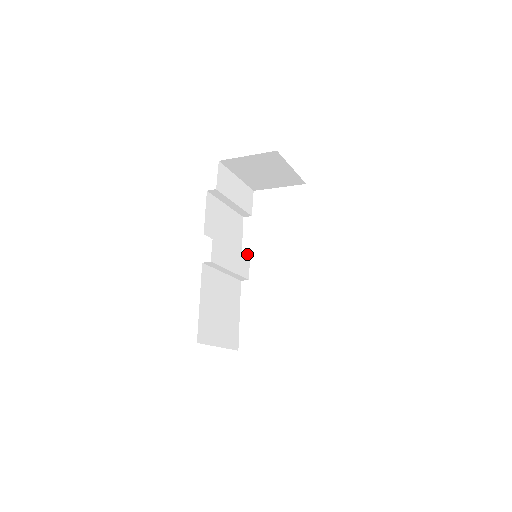
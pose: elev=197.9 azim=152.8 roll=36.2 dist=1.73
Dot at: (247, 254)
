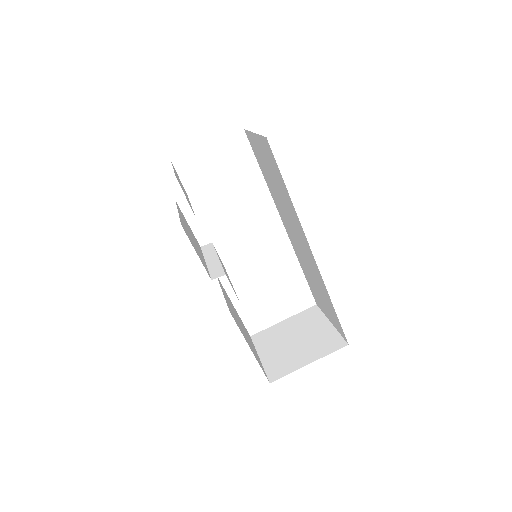
Dot at: (213, 245)
